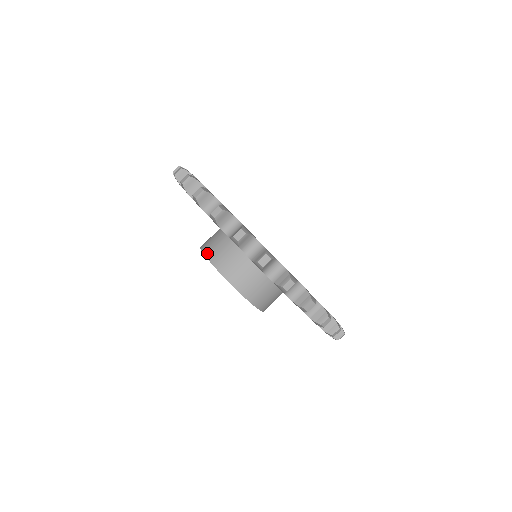
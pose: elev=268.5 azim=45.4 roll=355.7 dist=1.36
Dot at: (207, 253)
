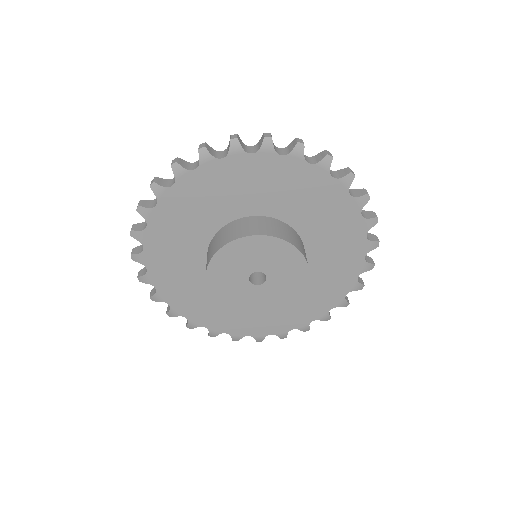
Dot at: (206, 266)
